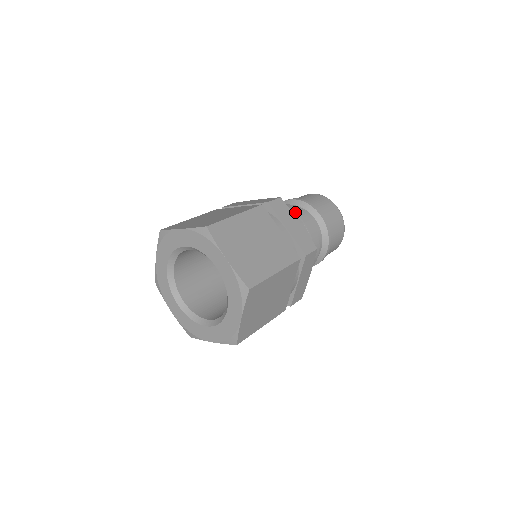
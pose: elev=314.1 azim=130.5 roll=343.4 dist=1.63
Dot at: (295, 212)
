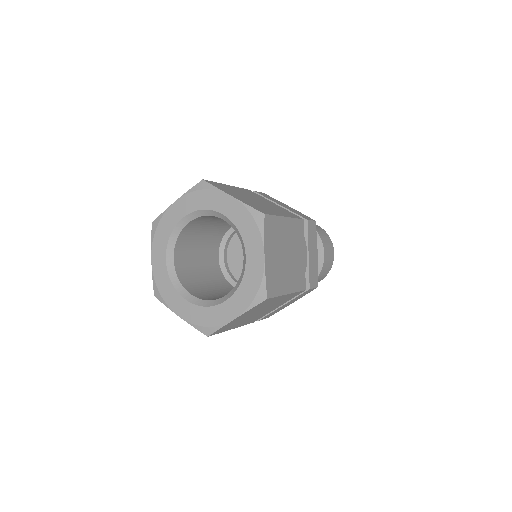
Dot at: occluded
